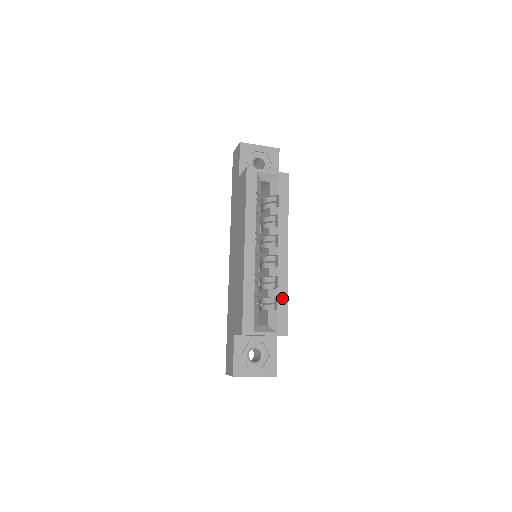
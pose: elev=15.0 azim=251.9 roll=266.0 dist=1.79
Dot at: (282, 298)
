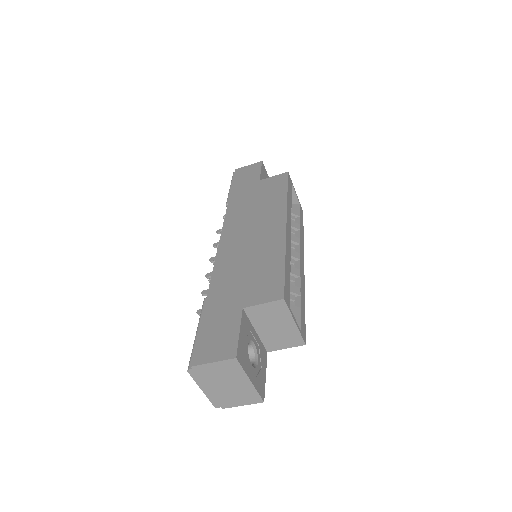
Dot at: (303, 301)
